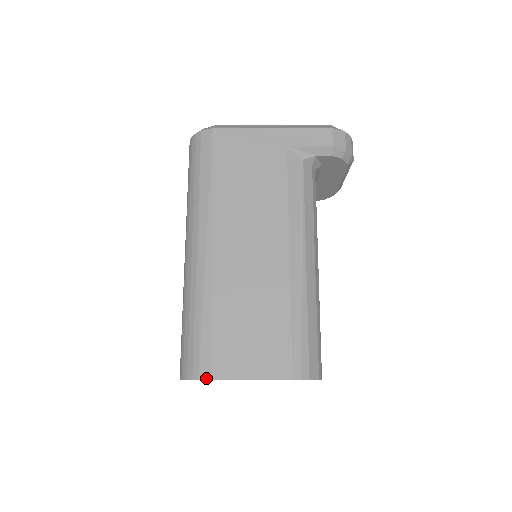
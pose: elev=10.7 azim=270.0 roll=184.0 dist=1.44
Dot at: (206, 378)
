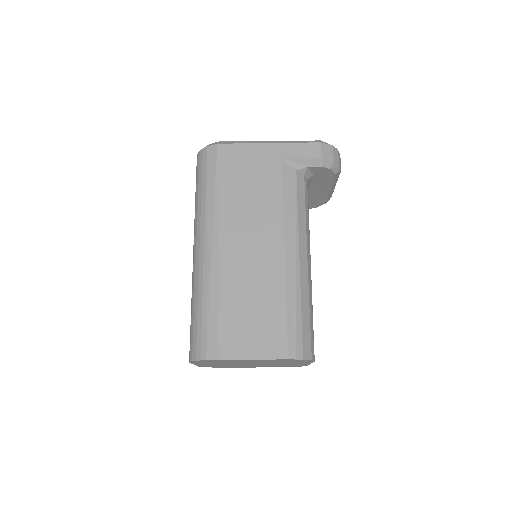
Dot at: (213, 358)
